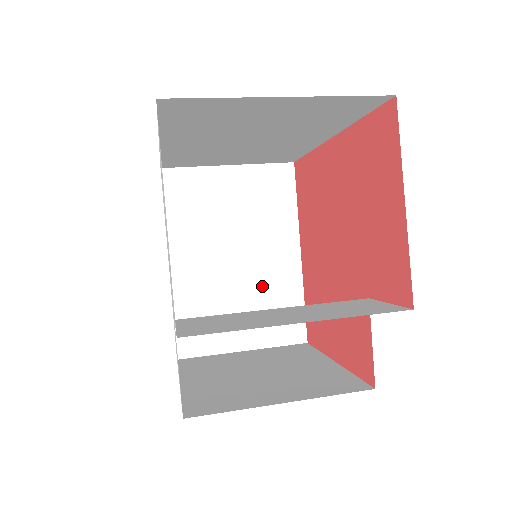
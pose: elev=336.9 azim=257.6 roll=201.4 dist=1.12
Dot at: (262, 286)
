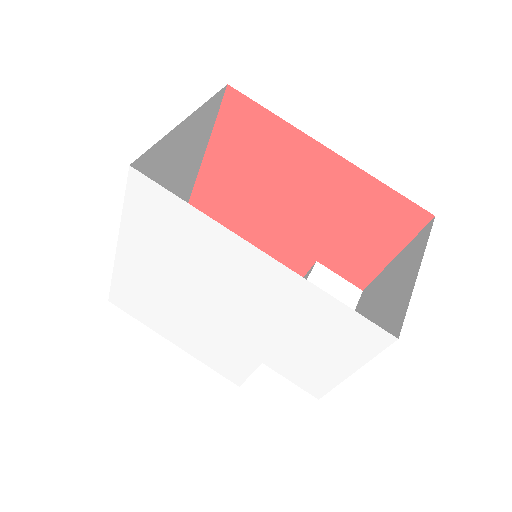
Dot at: occluded
